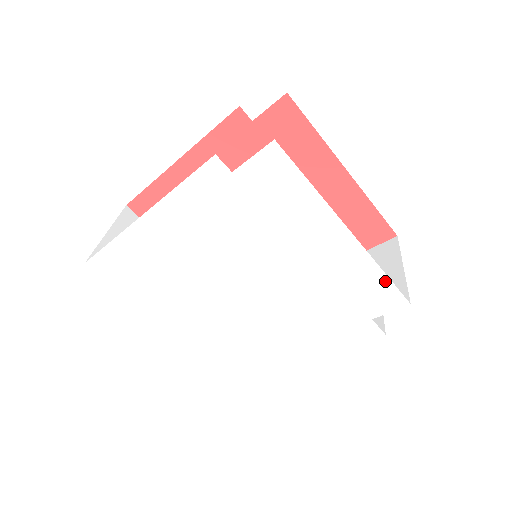
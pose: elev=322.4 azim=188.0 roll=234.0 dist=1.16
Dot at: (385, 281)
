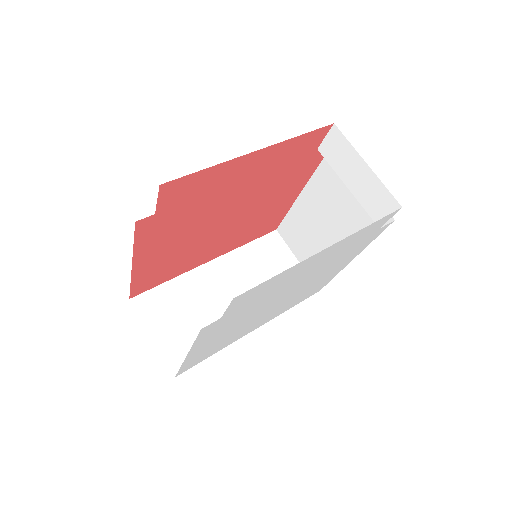
Dot at: (374, 223)
